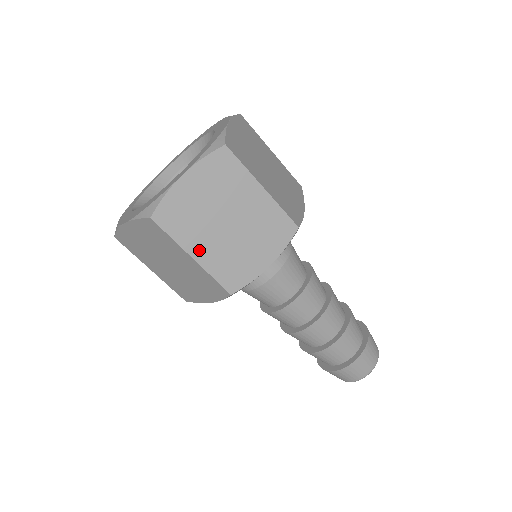
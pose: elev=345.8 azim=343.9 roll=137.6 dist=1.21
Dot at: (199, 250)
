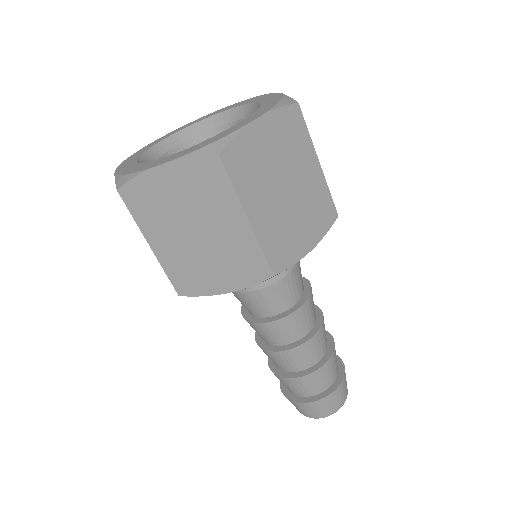
Dot at: (158, 243)
